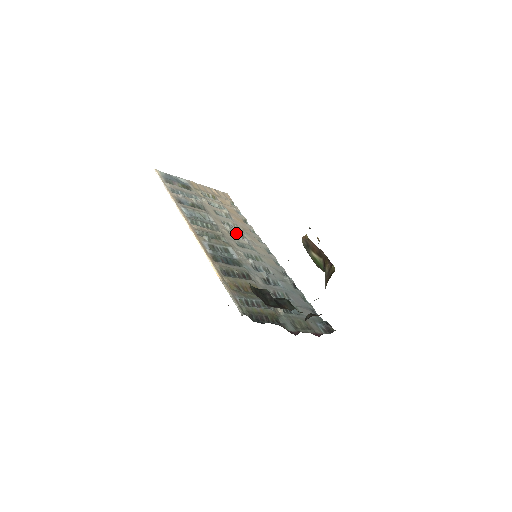
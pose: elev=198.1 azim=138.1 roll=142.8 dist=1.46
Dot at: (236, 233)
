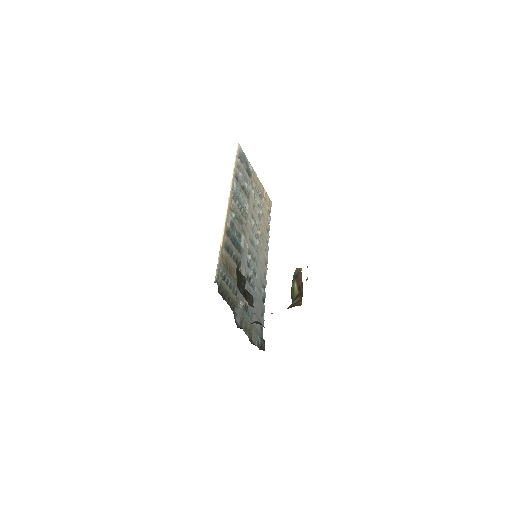
Dot at: (255, 231)
